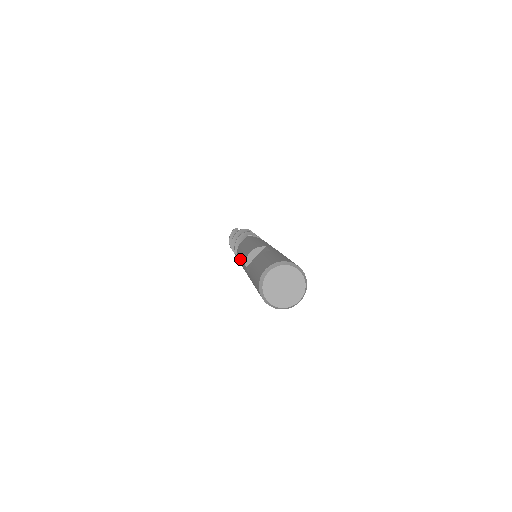
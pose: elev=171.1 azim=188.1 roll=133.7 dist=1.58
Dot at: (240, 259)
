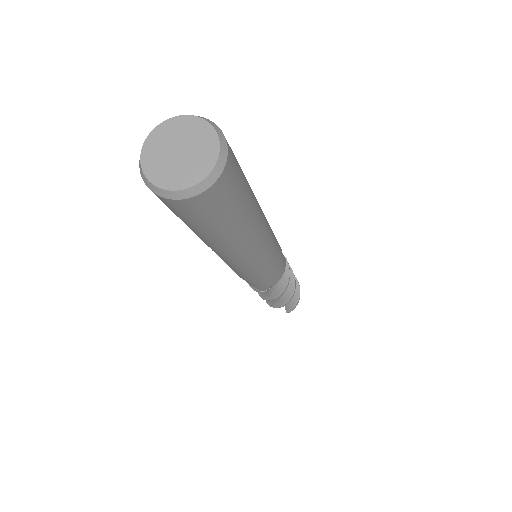
Dot at: occluded
